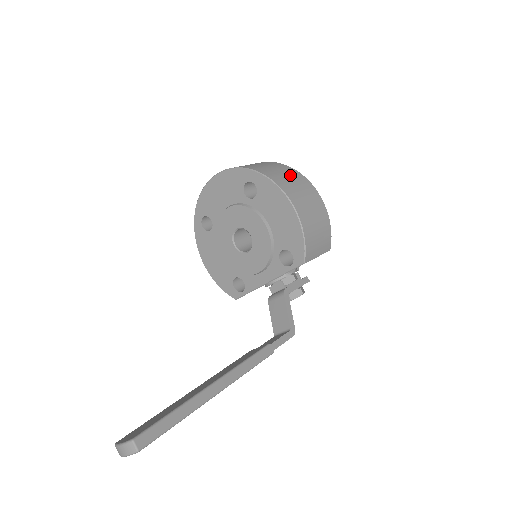
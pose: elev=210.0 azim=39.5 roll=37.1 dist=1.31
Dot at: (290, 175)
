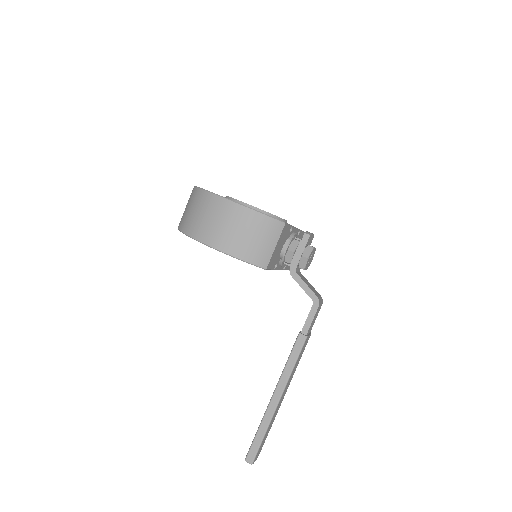
Dot at: (201, 208)
